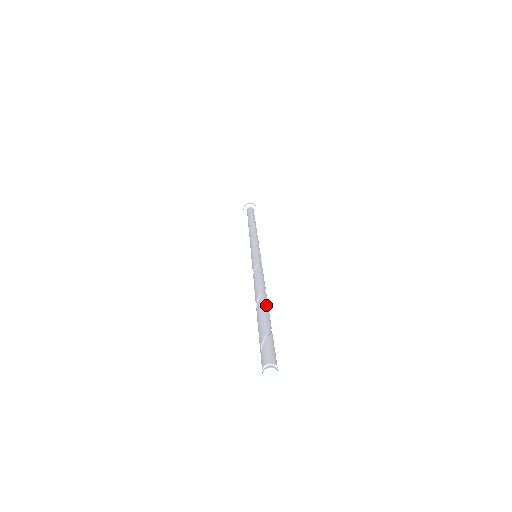
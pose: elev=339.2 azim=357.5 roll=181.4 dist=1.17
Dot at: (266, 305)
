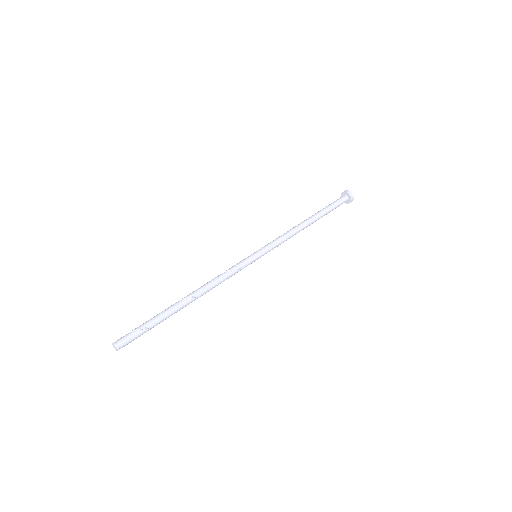
Dot at: (182, 307)
